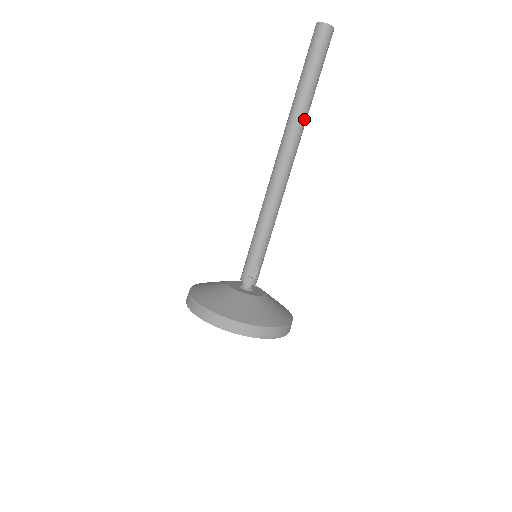
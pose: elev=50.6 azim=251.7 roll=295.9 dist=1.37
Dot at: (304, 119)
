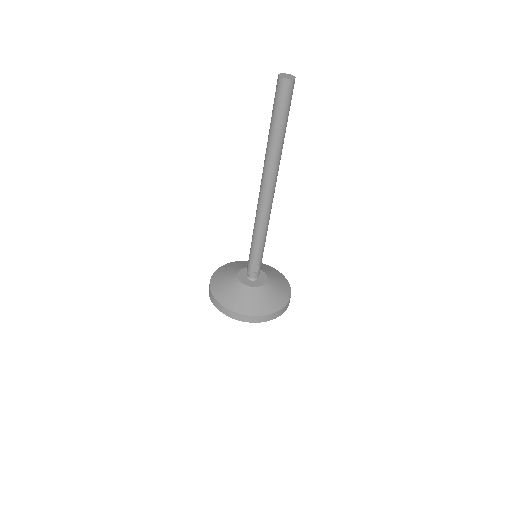
Dot at: (278, 158)
